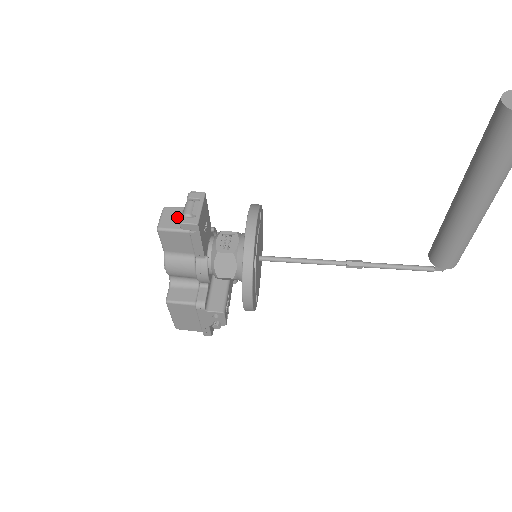
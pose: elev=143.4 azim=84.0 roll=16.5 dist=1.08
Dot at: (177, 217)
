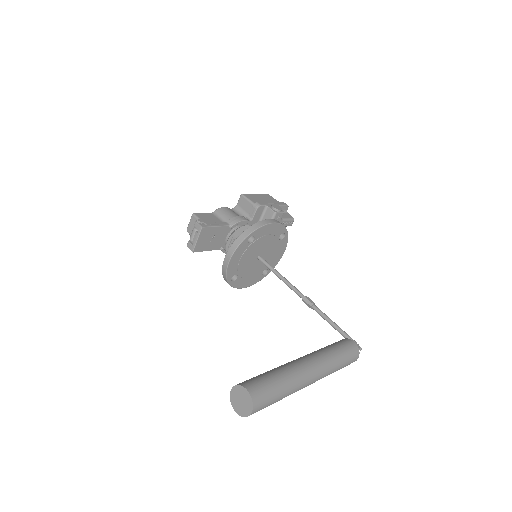
Dot at: occluded
